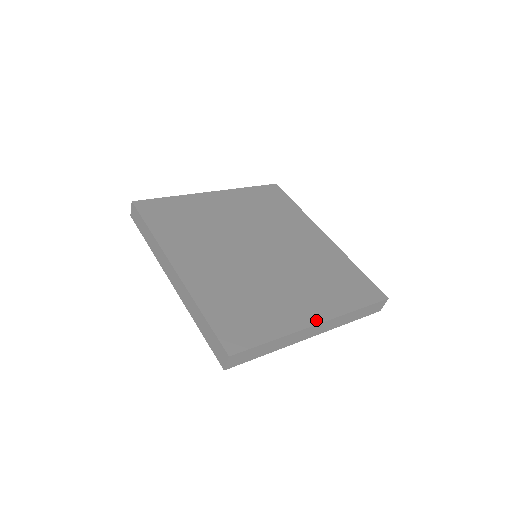
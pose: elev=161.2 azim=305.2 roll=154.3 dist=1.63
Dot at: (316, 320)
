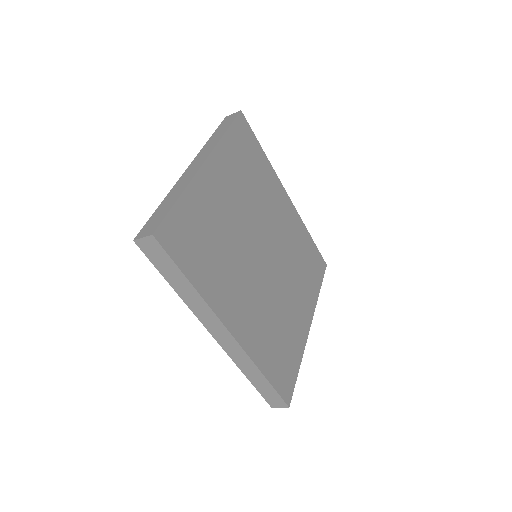
Dot at: (309, 324)
